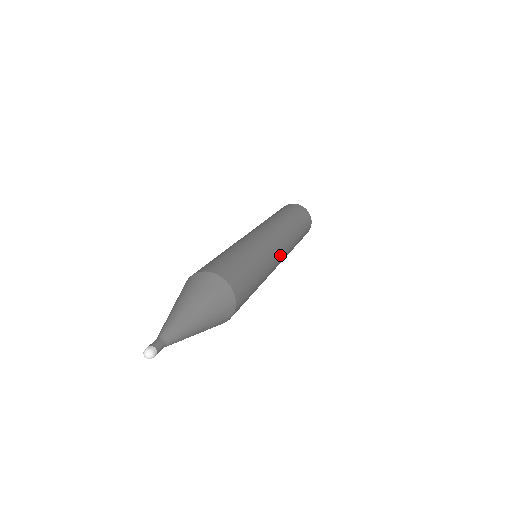
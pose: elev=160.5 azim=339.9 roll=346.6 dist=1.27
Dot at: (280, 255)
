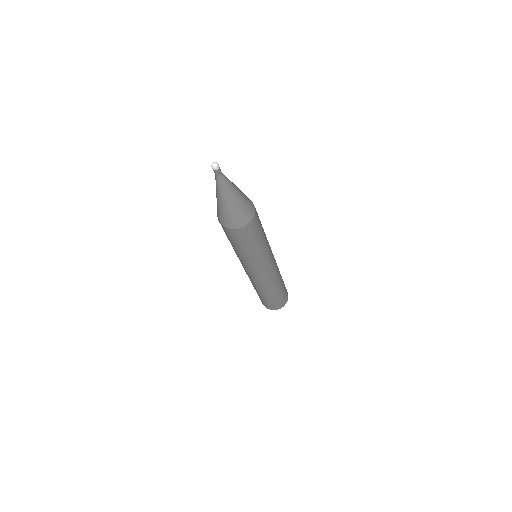
Dot at: occluded
